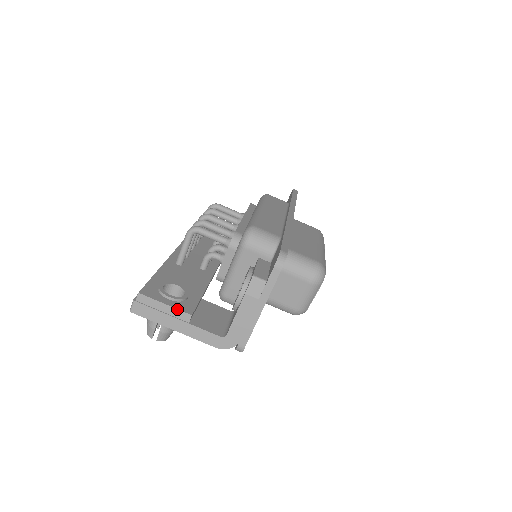
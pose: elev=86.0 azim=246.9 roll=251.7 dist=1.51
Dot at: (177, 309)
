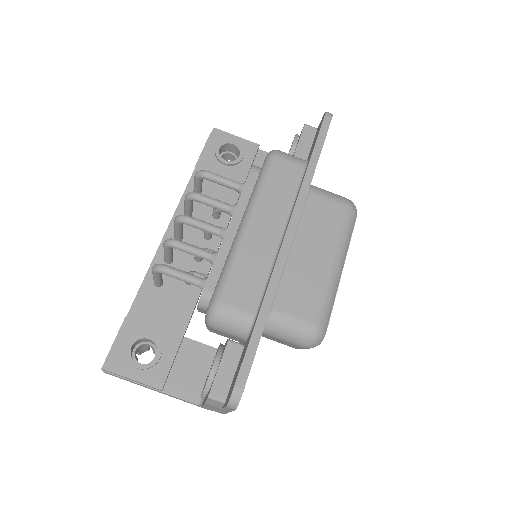
Dot at: (145, 384)
